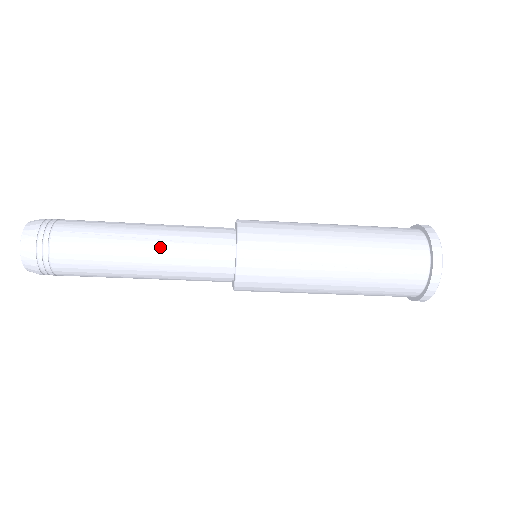
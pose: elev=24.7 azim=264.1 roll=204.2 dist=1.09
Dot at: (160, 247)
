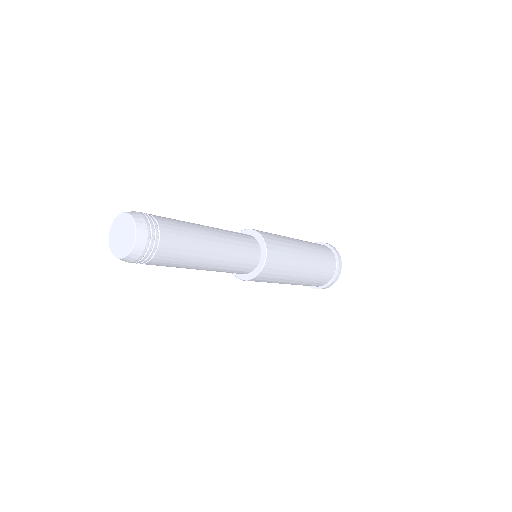
Dot at: (220, 263)
